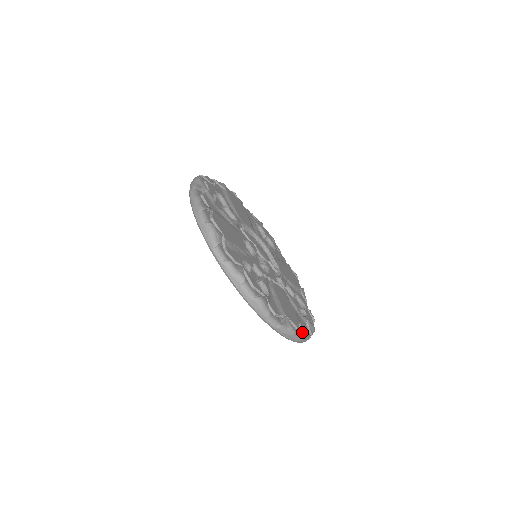
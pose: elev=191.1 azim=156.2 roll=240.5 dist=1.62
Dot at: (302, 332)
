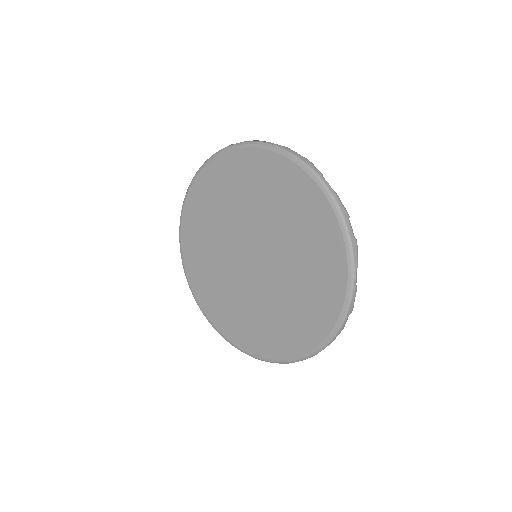
Dot at: occluded
